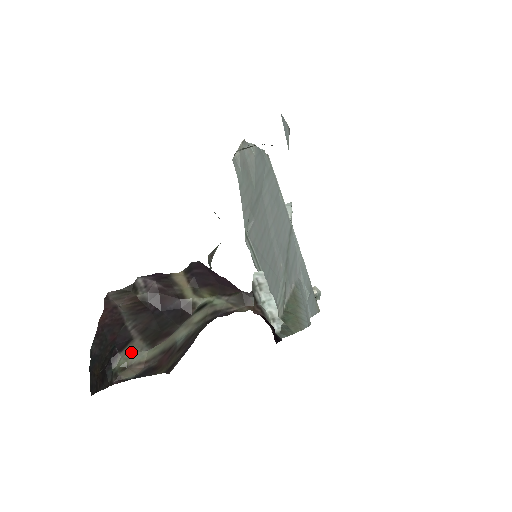
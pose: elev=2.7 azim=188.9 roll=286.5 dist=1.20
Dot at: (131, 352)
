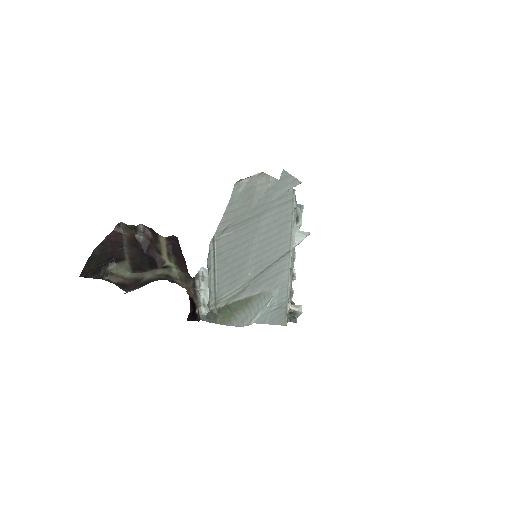
Dot at: (121, 267)
